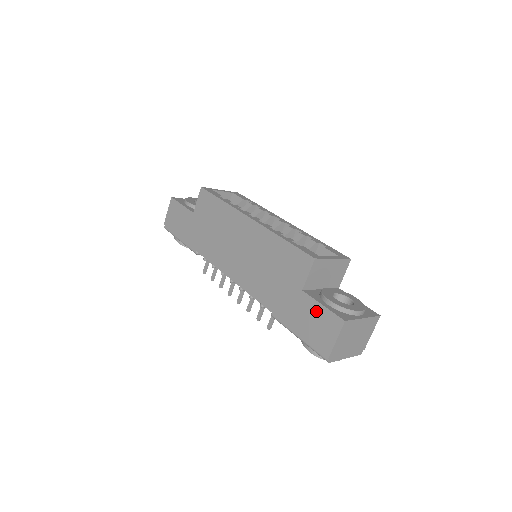
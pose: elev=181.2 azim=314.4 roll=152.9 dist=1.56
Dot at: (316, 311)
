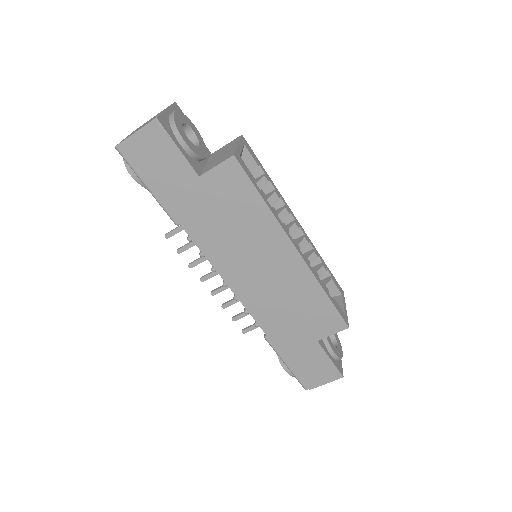
Dot at: (321, 360)
